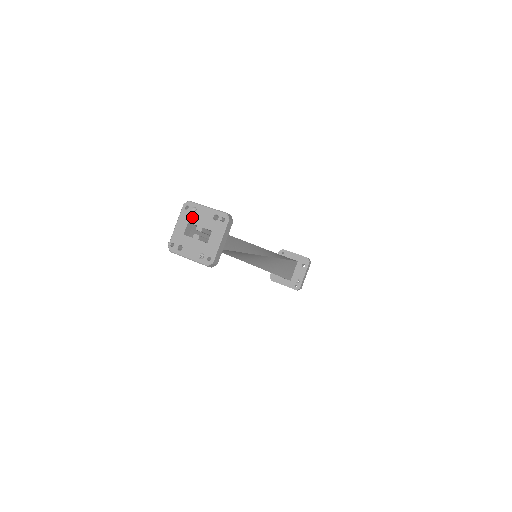
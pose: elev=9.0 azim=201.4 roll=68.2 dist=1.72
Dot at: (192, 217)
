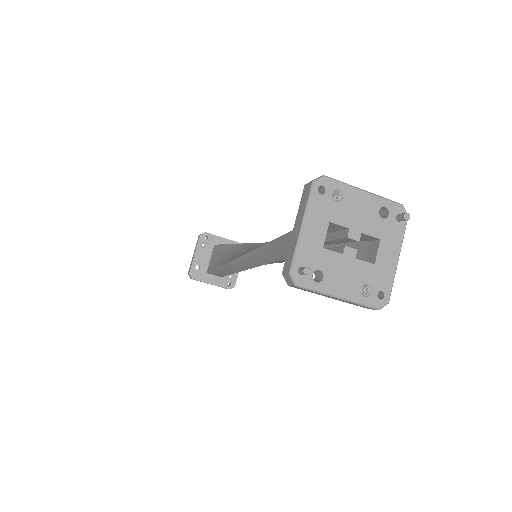
Dot at: (337, 211)
